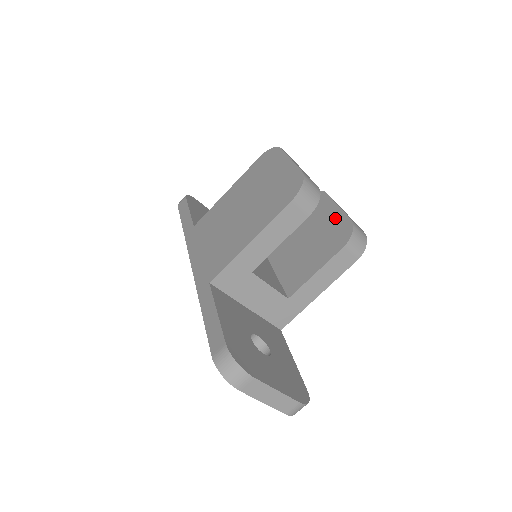
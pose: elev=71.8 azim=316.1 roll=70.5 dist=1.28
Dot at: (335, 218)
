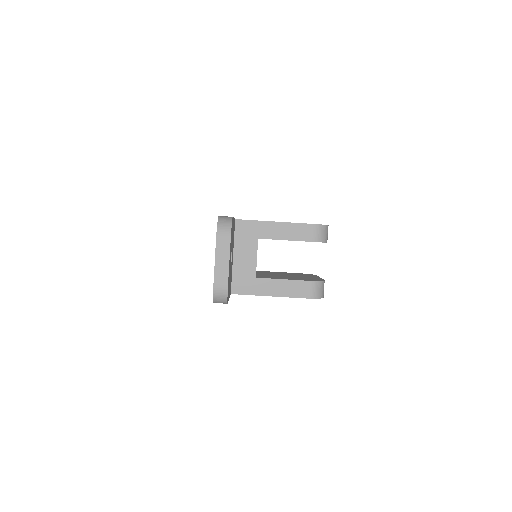
Dot at: (315, 278)
